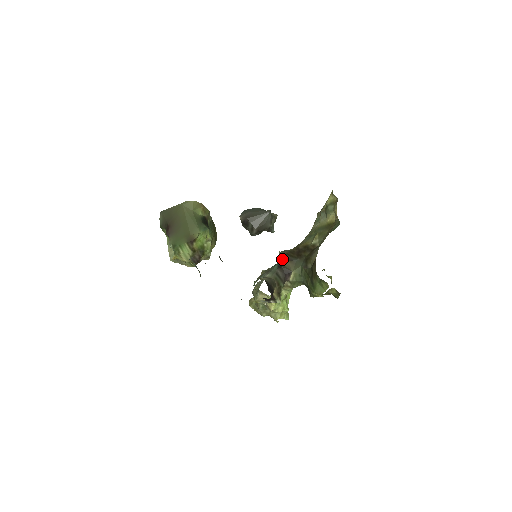
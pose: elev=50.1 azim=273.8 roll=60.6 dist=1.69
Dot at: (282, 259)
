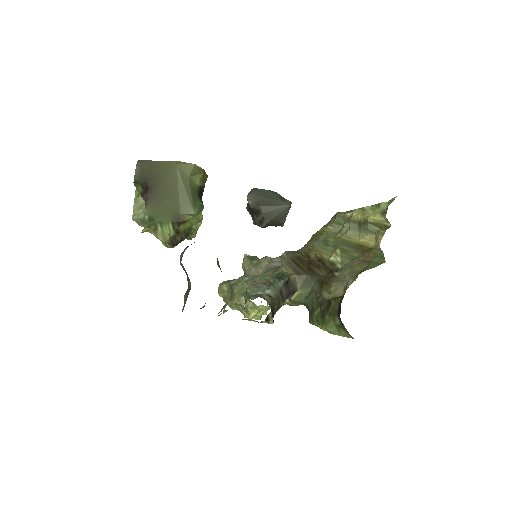
Dot at: (287, 267)
